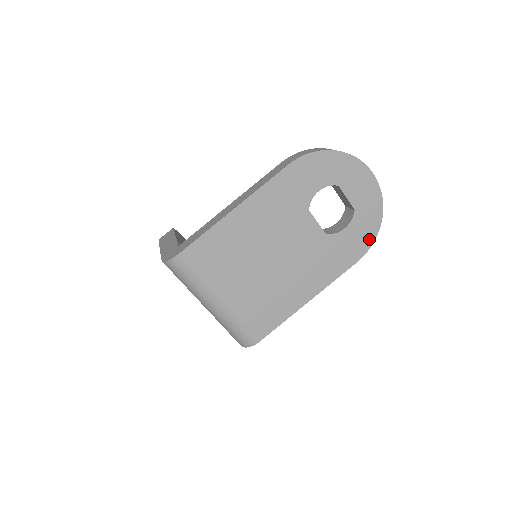
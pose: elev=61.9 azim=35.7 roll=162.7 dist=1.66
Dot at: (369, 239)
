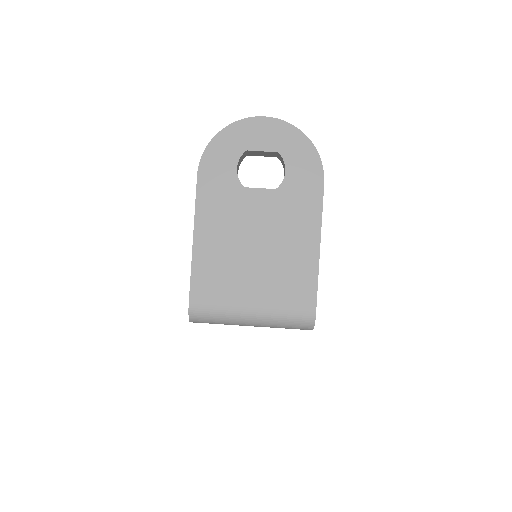
Dot at: (313, 159)
